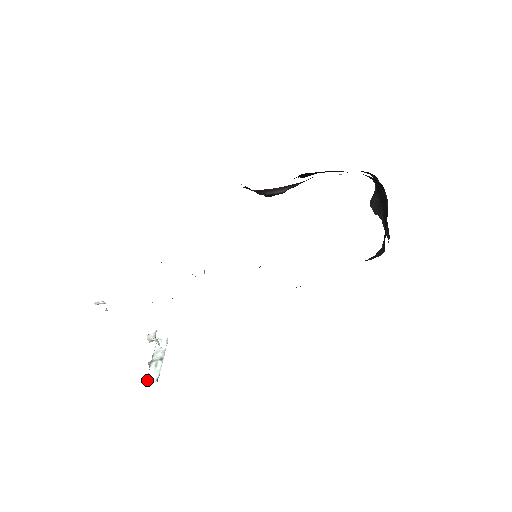
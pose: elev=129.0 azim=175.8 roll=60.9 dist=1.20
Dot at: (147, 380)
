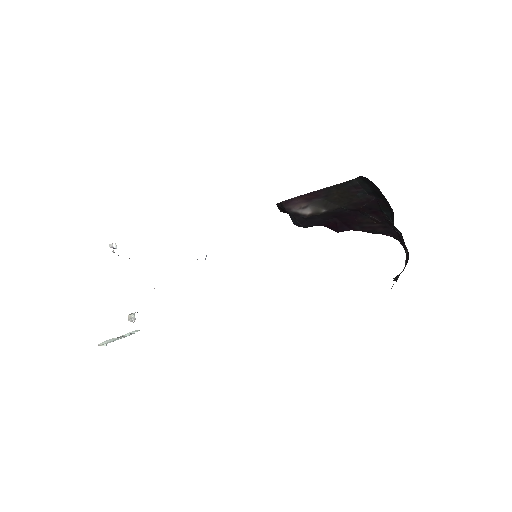
Dot at: (100, 343)
